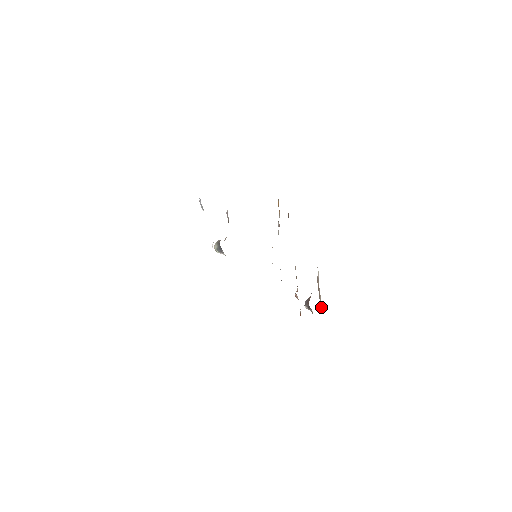
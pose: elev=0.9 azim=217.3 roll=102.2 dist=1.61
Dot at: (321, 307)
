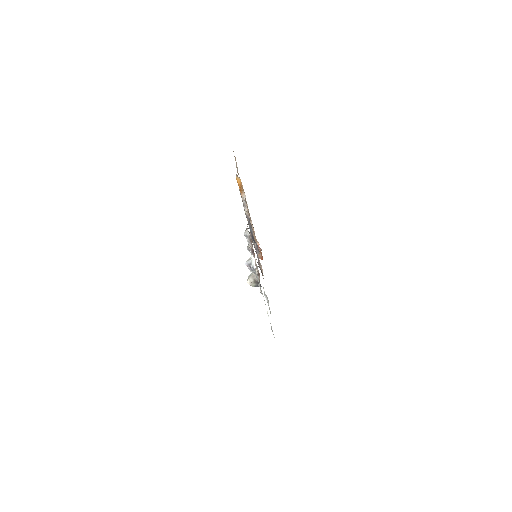
Dot at: occluded
